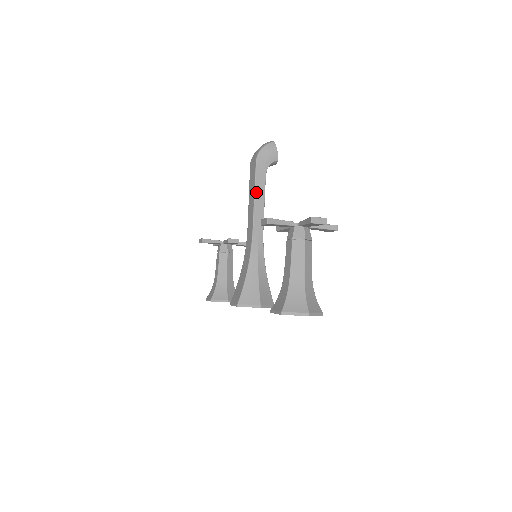
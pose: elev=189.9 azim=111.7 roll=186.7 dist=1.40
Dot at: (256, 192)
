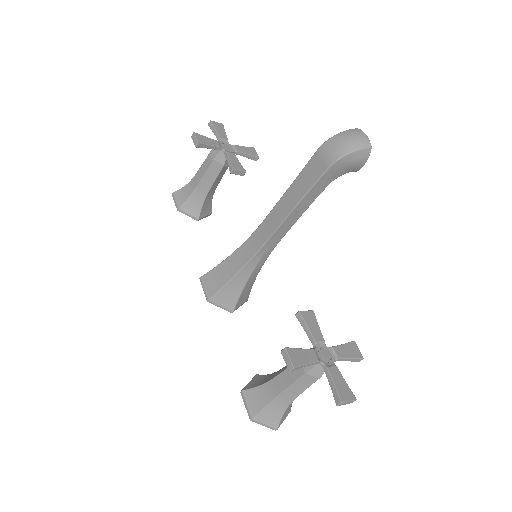
Dot at: (301, 203)
